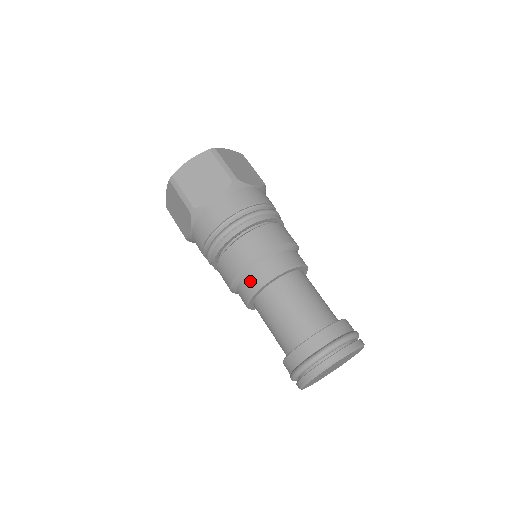
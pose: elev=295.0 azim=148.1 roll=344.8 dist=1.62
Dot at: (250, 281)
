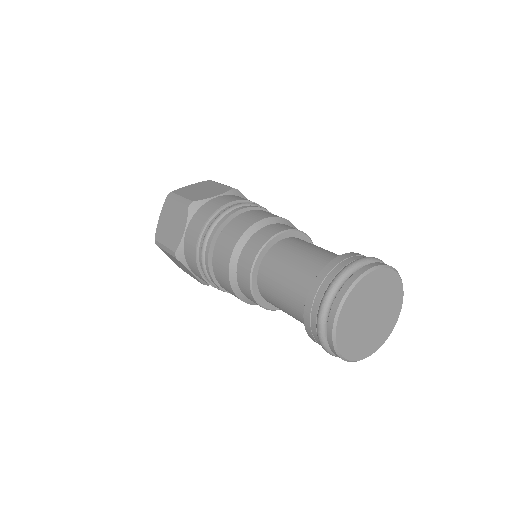
Dot at: (242, 281)
